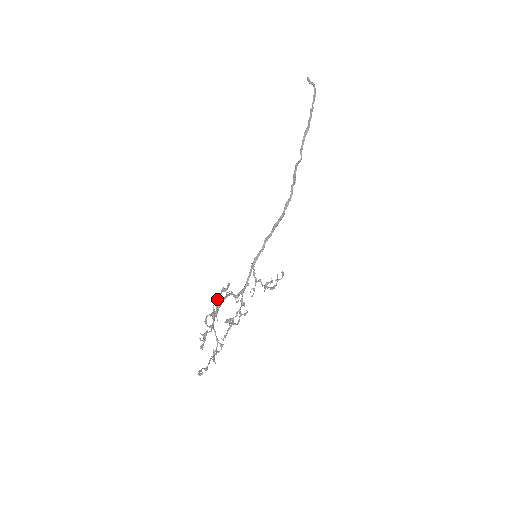
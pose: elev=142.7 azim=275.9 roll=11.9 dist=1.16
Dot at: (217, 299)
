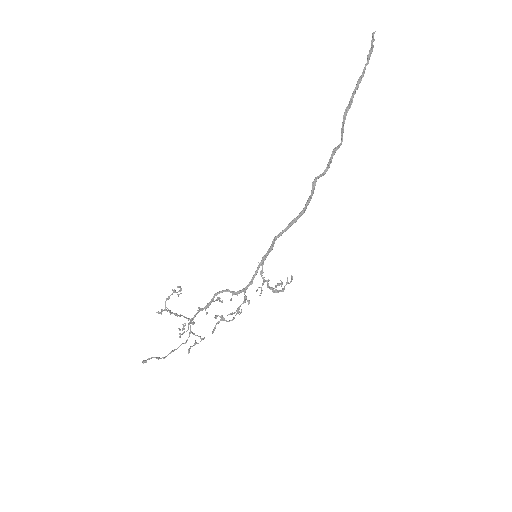
Dot at: occluded
